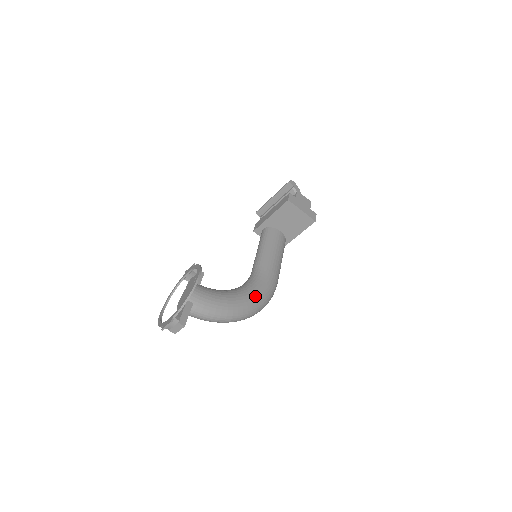
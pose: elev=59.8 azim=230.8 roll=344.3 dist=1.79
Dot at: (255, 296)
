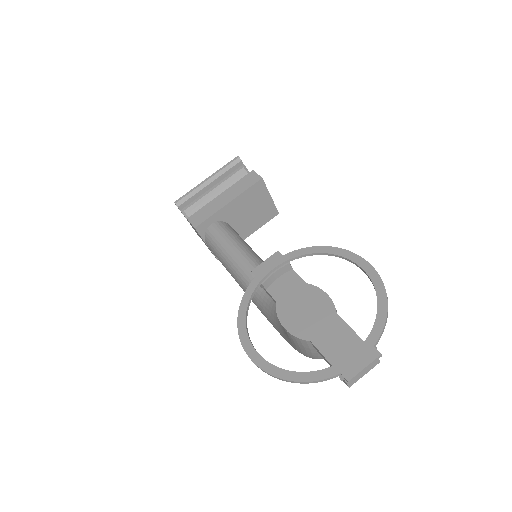
Dot at: occluded
